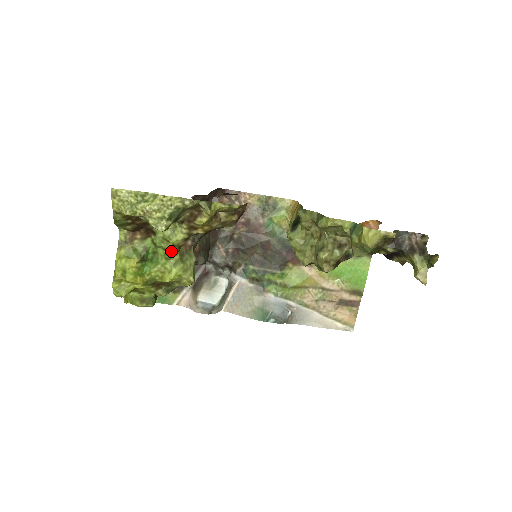
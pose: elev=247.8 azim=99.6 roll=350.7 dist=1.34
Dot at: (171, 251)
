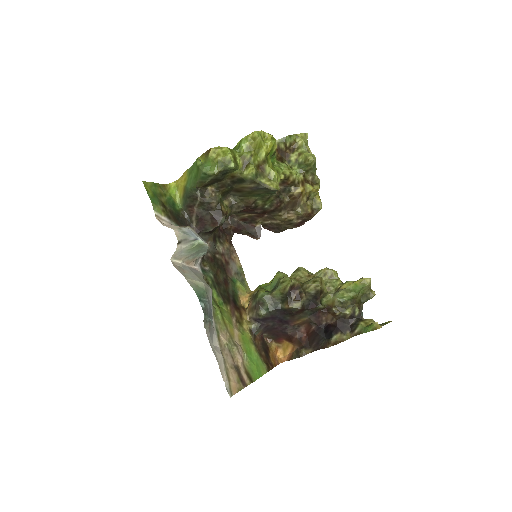
Dot at: (283, 173)
